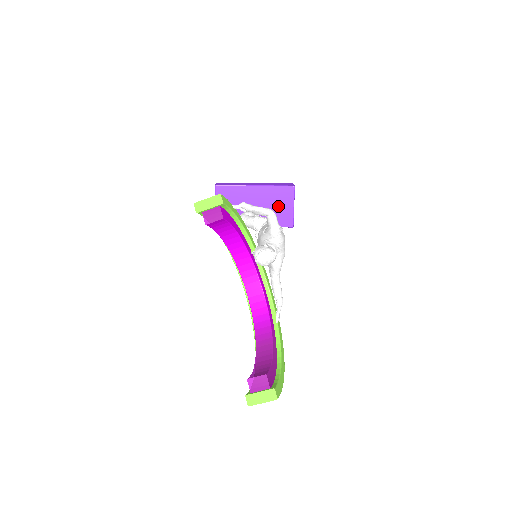
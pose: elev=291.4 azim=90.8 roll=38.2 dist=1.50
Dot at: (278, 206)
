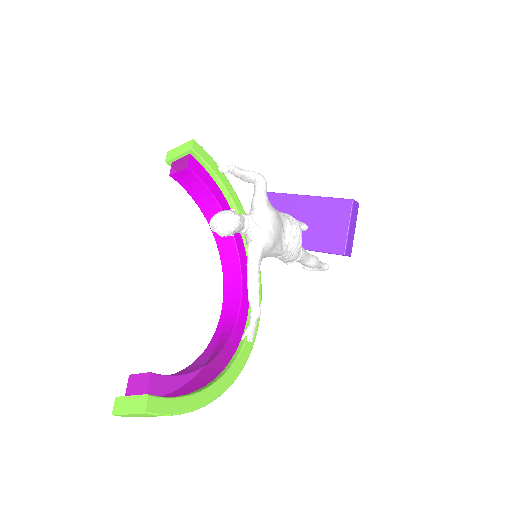
Dot at: (329, 224)
